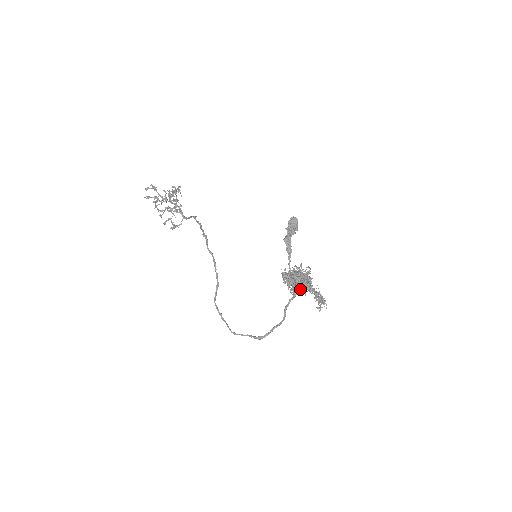
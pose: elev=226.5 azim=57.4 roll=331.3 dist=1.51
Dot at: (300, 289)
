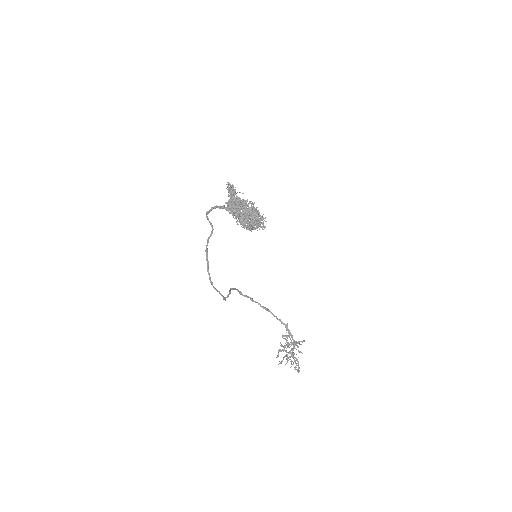
Dot at: (249, 215)
